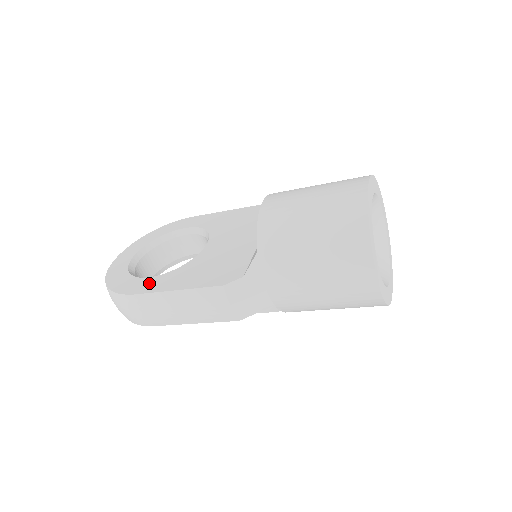
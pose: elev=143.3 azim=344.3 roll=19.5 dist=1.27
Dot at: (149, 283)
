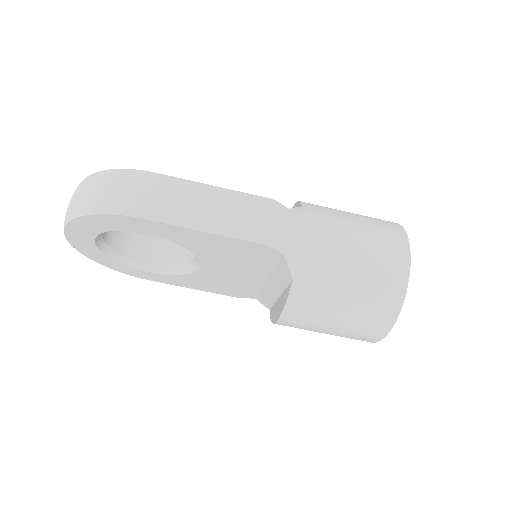
Dot at: occluded
